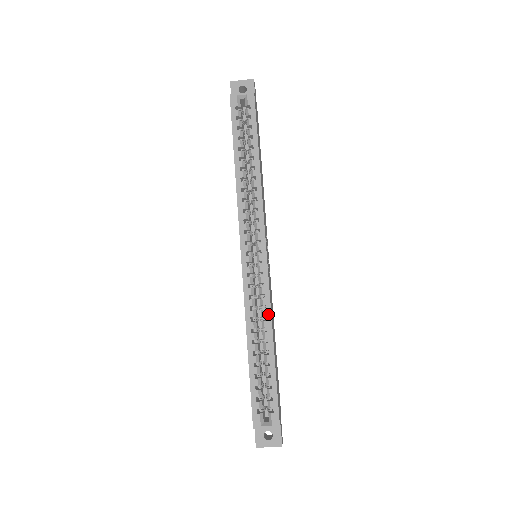
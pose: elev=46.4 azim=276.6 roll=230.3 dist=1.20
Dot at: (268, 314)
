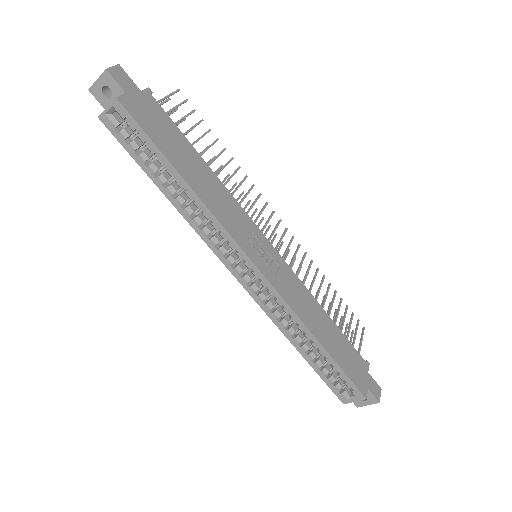
Dot at: (297, 320)
